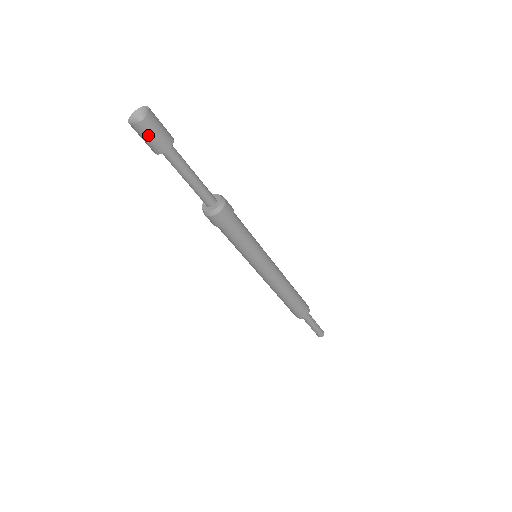
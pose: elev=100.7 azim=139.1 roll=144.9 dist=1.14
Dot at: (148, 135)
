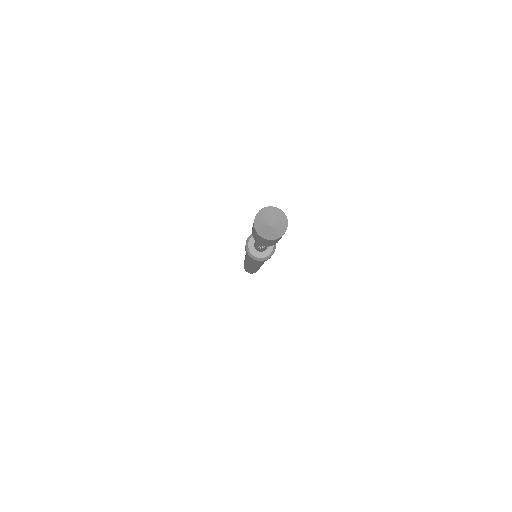
Dot at: (278, 240)
